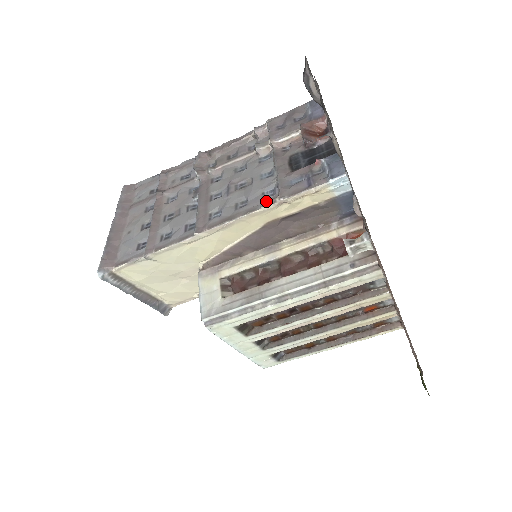
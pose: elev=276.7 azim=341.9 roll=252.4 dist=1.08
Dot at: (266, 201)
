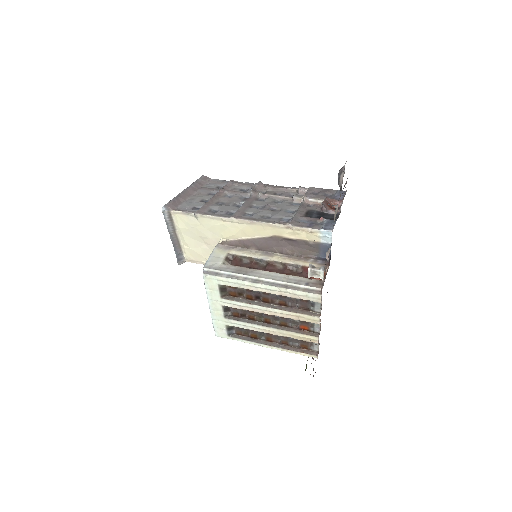
Dot at: (281, 222)
